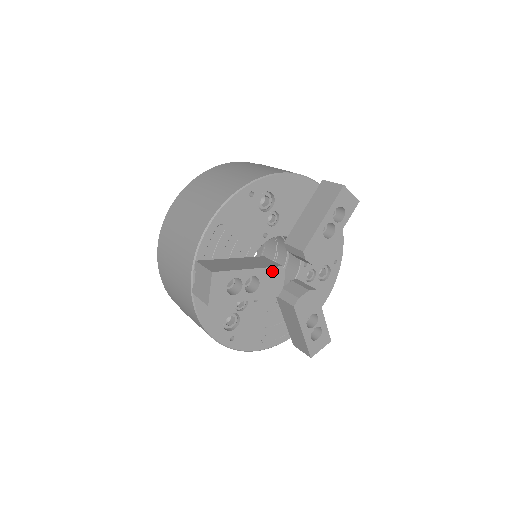
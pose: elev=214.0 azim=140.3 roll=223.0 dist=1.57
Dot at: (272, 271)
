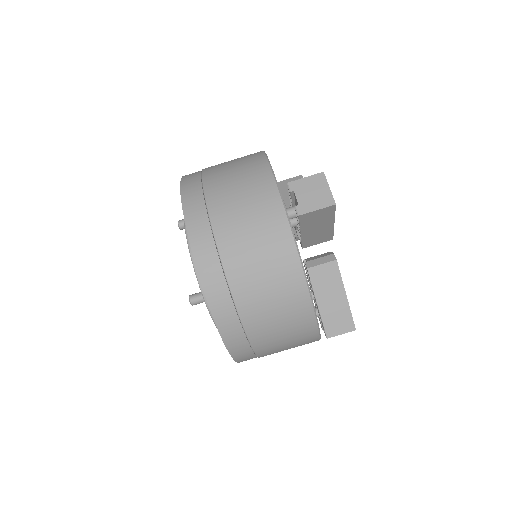
Dot at: occluded
